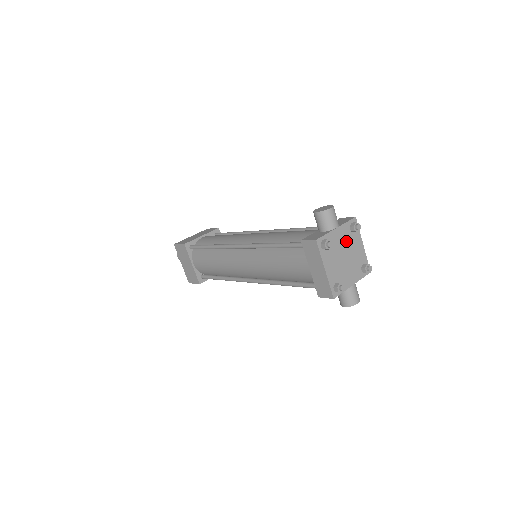
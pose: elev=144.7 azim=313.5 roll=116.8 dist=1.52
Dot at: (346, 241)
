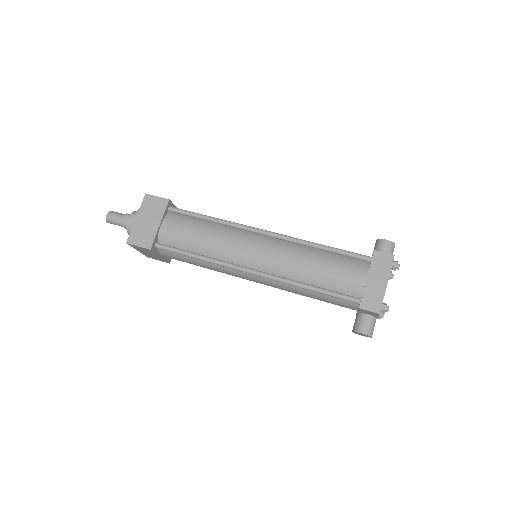
Dot at: occluded
